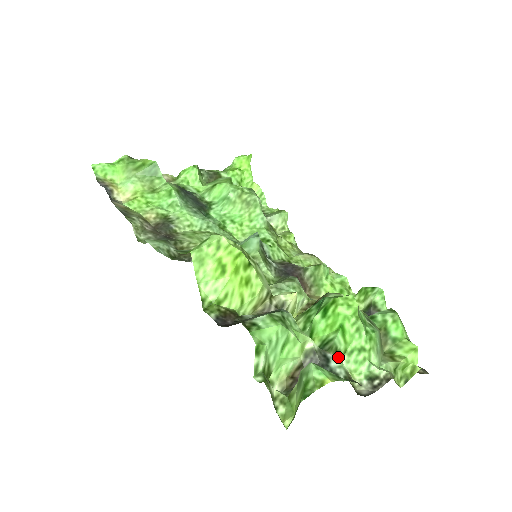
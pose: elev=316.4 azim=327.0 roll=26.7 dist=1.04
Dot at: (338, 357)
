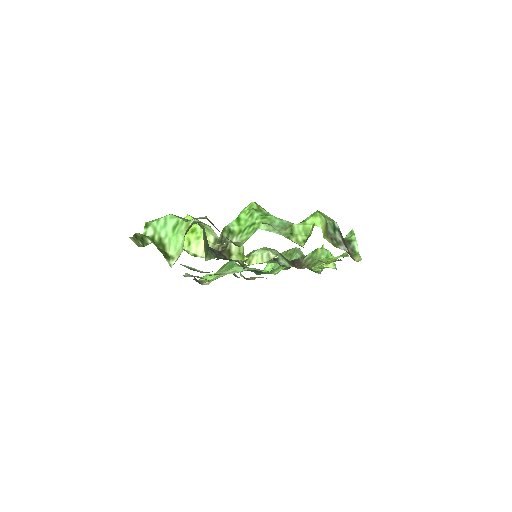
Dot at: occluded
